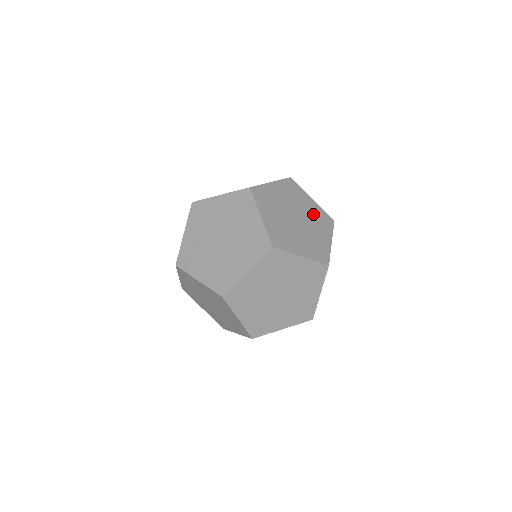
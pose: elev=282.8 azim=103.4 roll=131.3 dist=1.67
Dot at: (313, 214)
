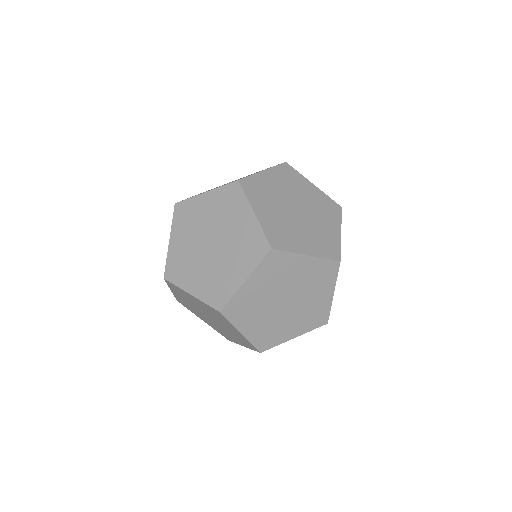
Dot at: occluded
